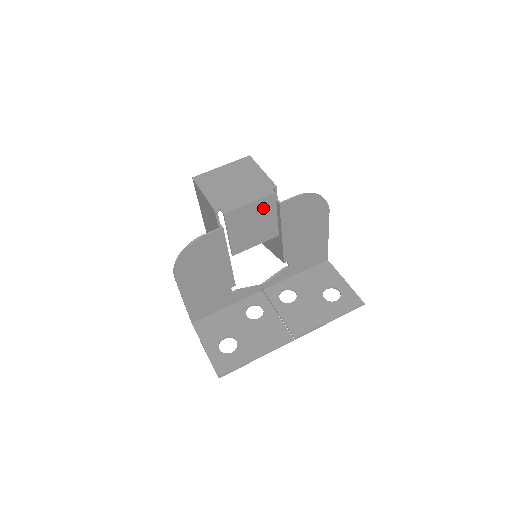
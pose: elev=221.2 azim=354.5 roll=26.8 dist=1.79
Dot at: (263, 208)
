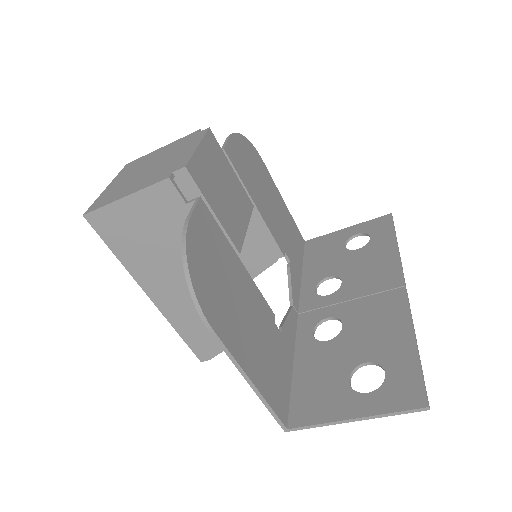
Dot at: (214, 156)
